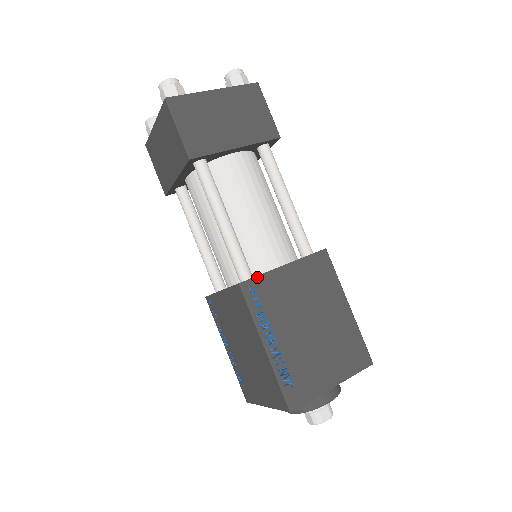
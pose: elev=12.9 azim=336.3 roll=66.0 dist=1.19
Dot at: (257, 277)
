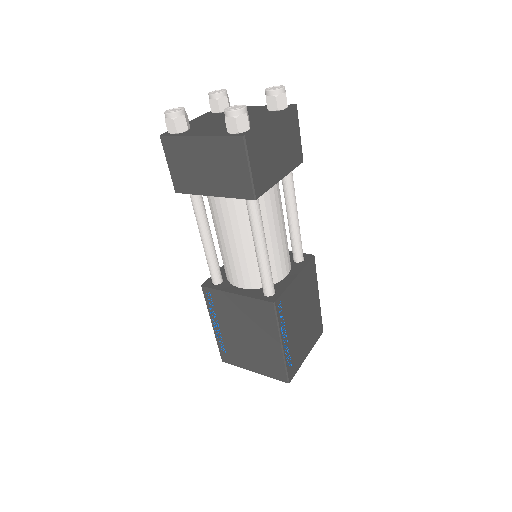
Dot at: (283, 294)
